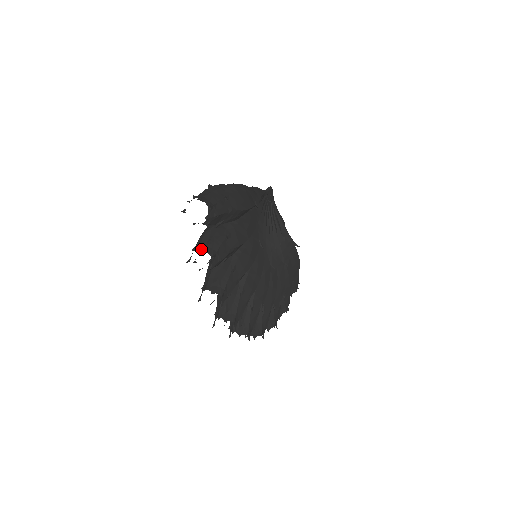
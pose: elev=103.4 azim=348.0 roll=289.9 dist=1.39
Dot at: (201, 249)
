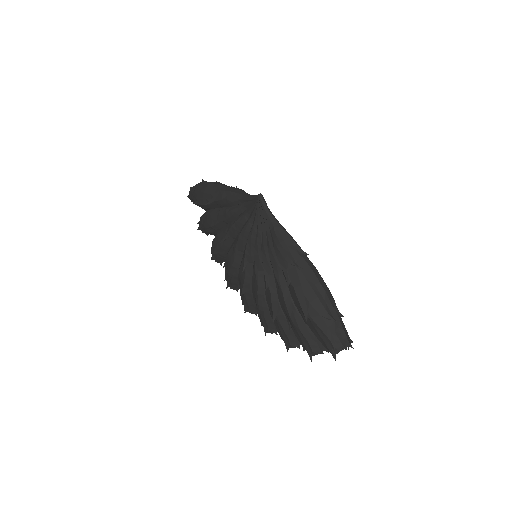
Dot at: occluded
